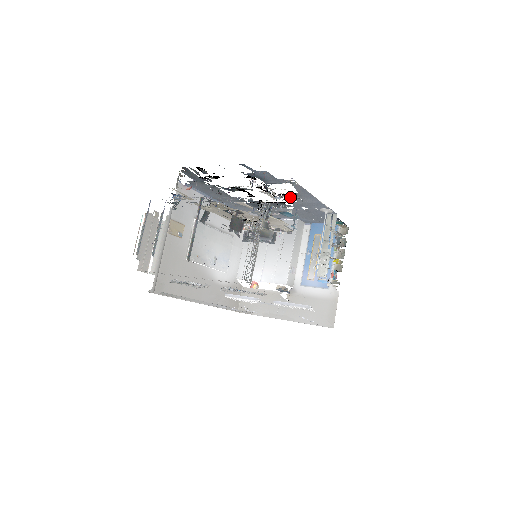
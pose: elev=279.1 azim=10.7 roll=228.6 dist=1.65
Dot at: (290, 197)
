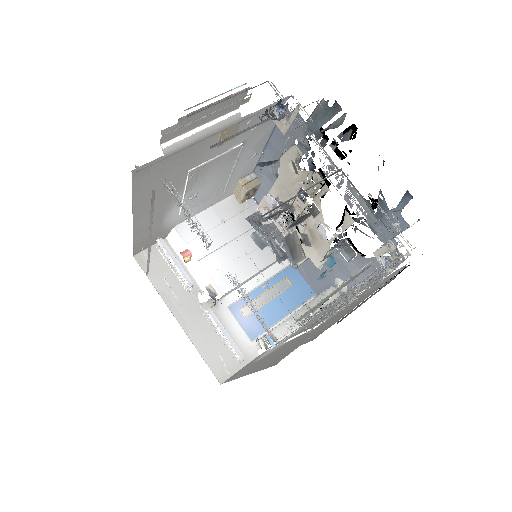
Dot at: occluded
